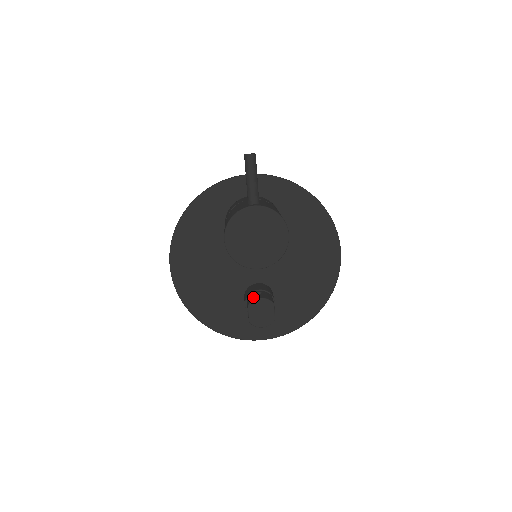
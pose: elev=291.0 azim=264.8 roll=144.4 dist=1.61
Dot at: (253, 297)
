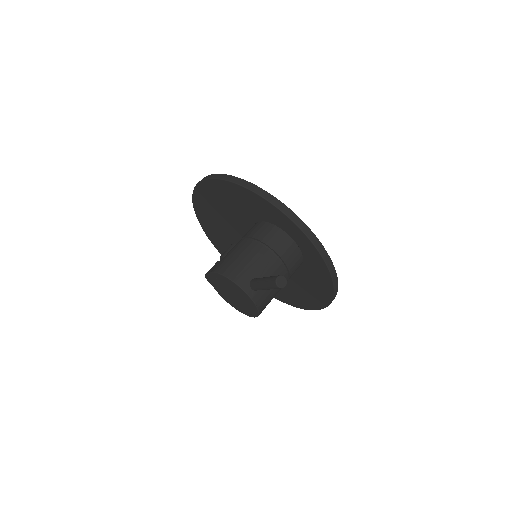
Dot at: occluded
